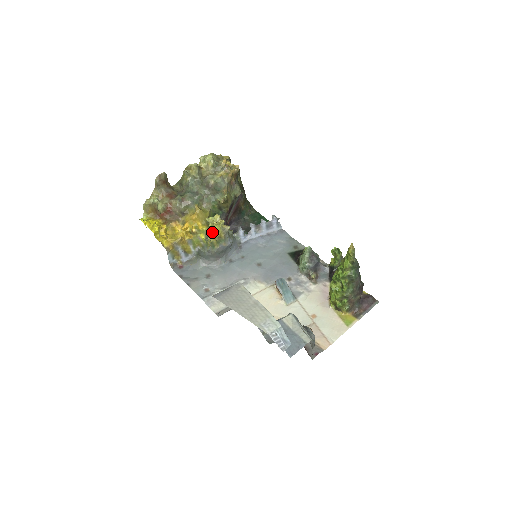
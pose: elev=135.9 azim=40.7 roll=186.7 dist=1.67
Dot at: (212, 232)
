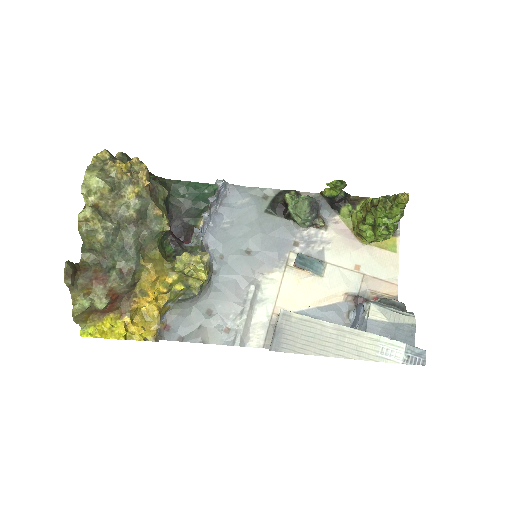
Dot at: (192, 277)
